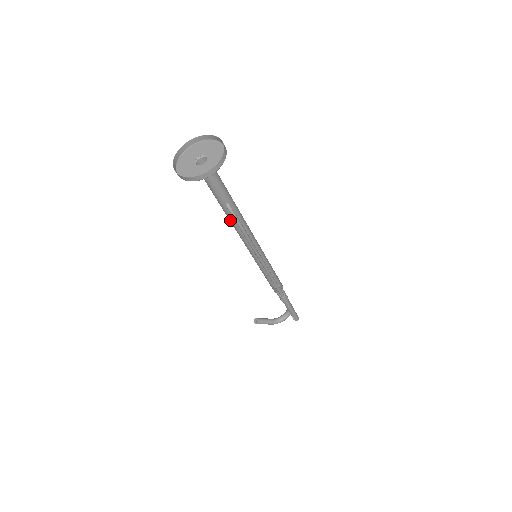
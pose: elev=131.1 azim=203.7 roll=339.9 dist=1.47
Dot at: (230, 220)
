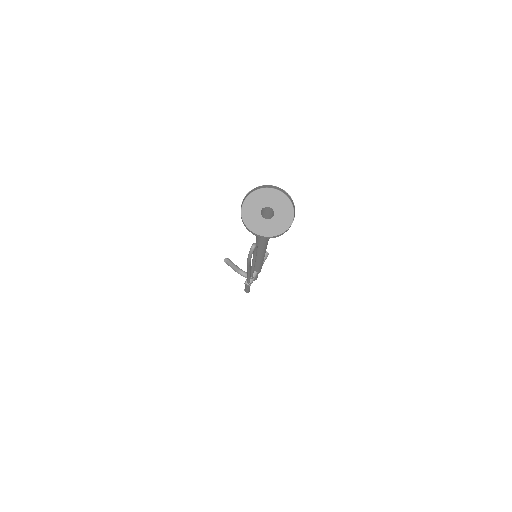
Dot at: (256, 237)
